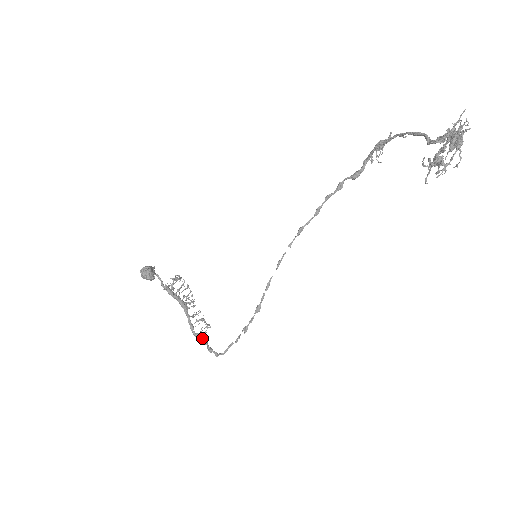
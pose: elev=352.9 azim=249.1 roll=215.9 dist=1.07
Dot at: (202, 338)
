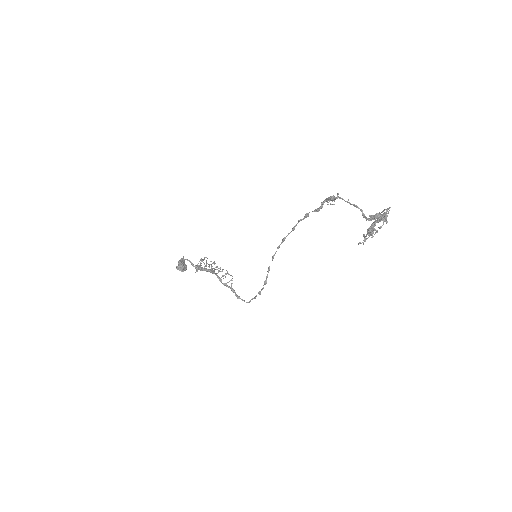
Dot at: (230, 288)
